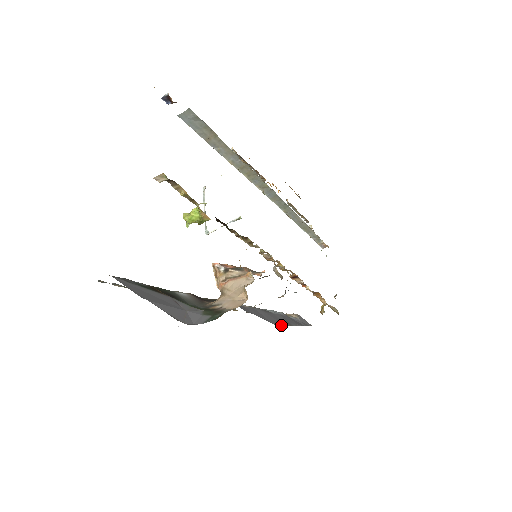
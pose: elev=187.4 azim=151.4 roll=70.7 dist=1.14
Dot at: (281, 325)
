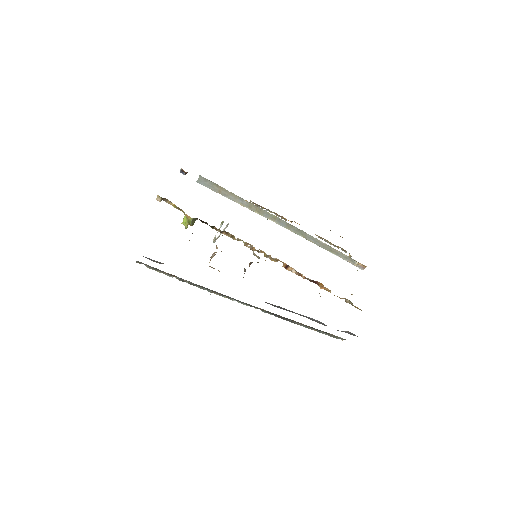
Dot at: occluded
